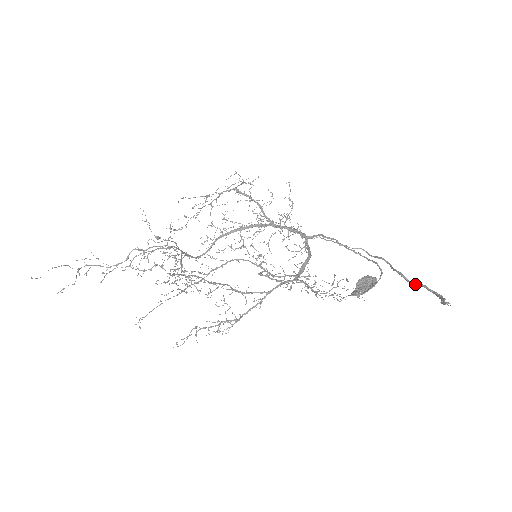
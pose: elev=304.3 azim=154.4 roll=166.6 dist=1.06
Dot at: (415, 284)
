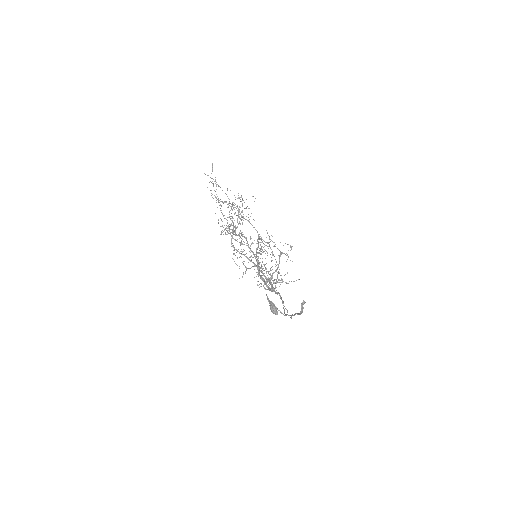
Dot at: (295, 314)
